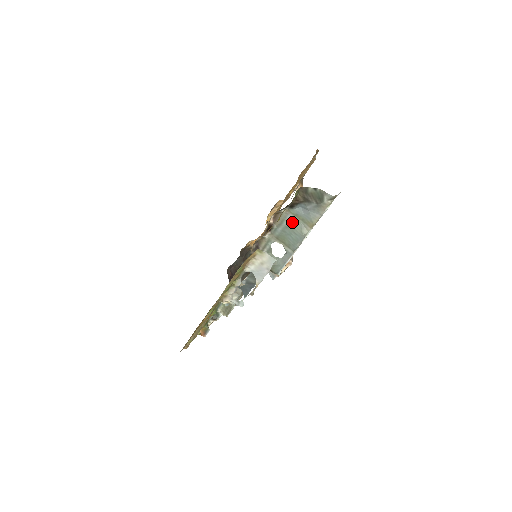
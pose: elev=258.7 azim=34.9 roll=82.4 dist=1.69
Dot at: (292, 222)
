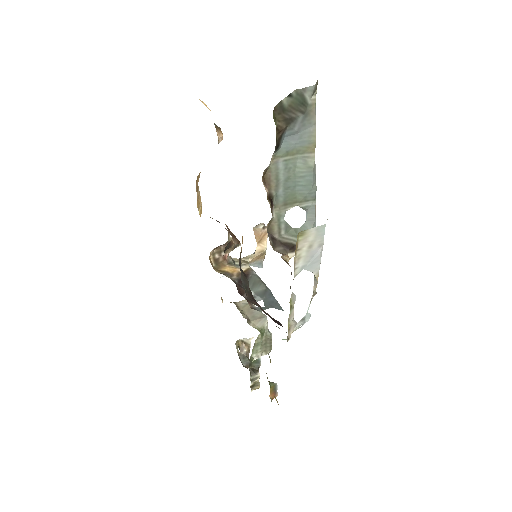
Dot at: (288, 167)
